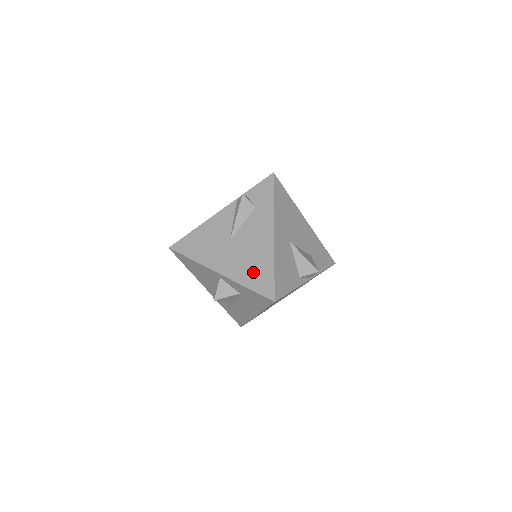
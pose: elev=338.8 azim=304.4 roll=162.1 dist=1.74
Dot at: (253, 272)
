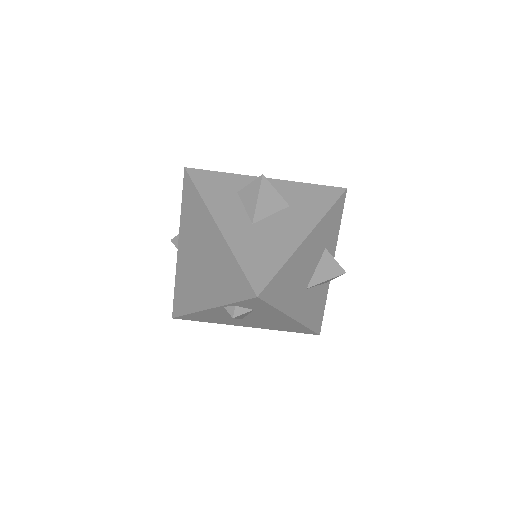
Dot at: occluded
